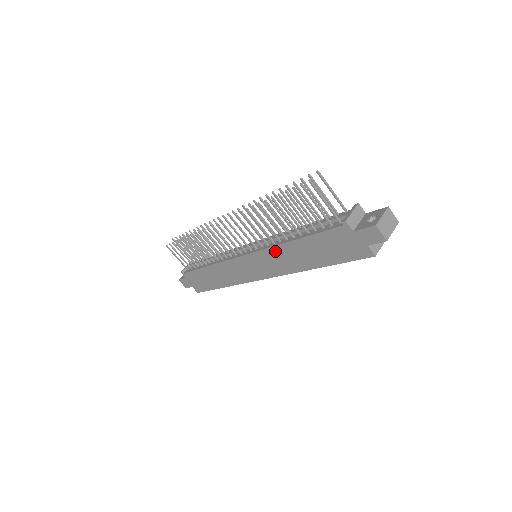
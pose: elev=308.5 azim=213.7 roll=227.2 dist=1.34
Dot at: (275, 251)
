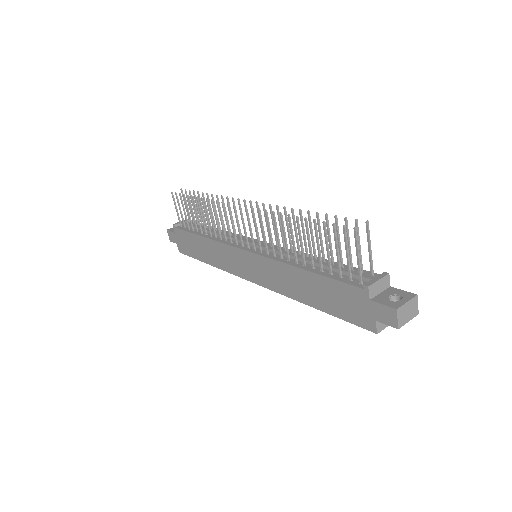
Dot at: (279, 266)
